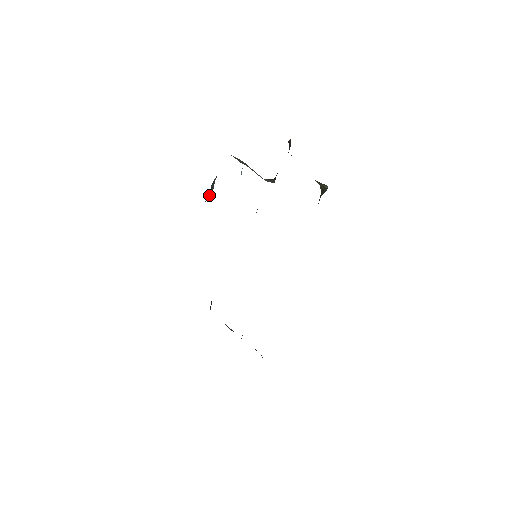
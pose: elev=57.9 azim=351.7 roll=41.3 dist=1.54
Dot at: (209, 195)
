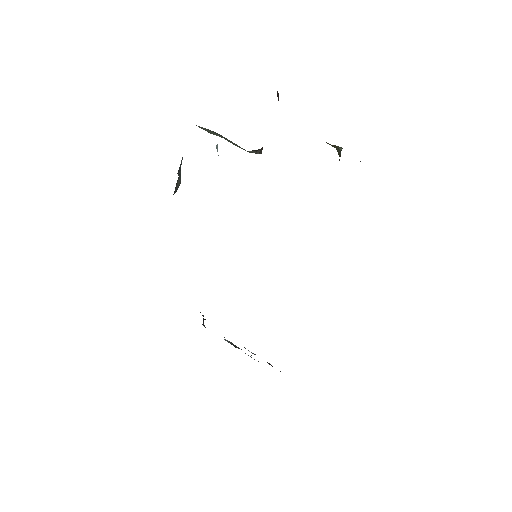
Dot at: (177, 186)
